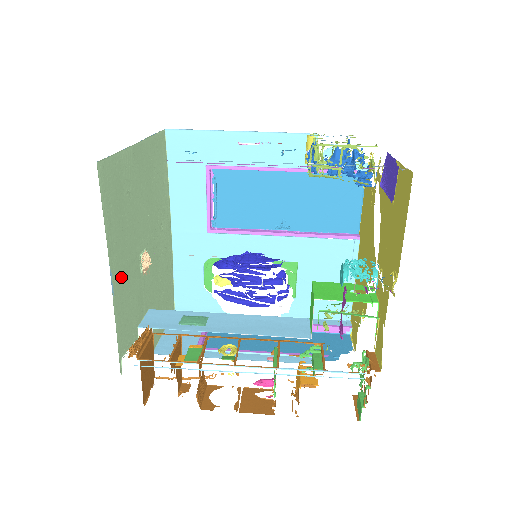
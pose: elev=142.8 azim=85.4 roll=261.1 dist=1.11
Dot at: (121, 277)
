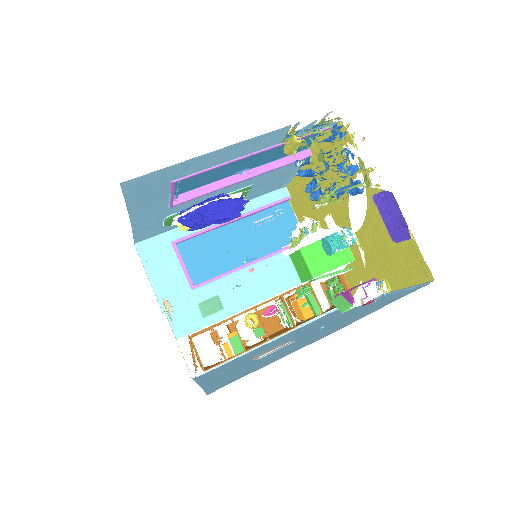
Dot at: occluded
